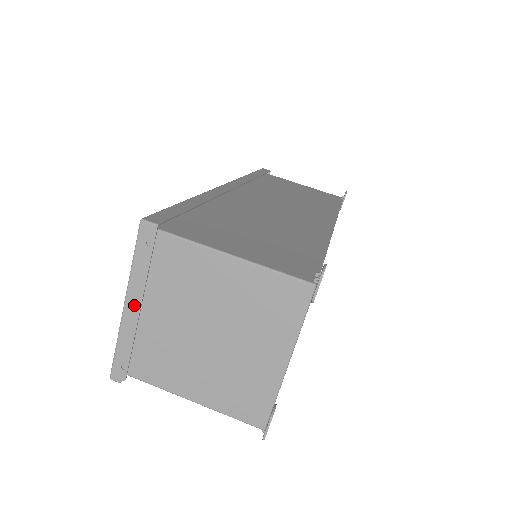
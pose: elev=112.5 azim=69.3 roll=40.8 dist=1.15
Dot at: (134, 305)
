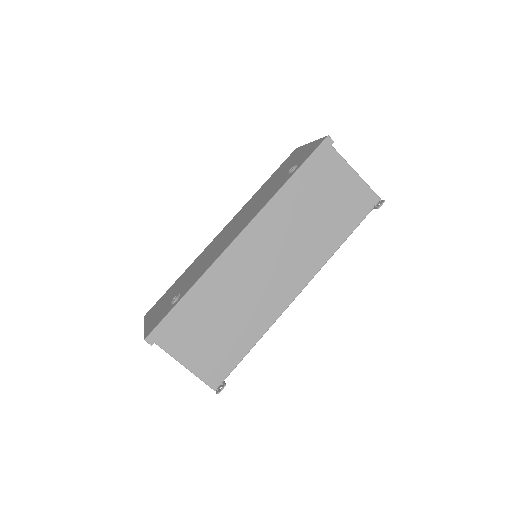
Dot at: occluded
